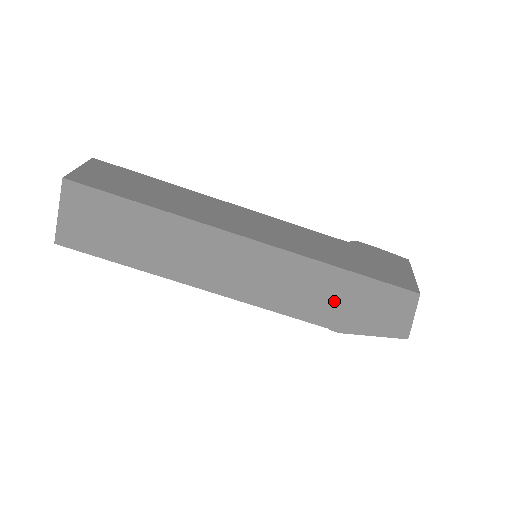
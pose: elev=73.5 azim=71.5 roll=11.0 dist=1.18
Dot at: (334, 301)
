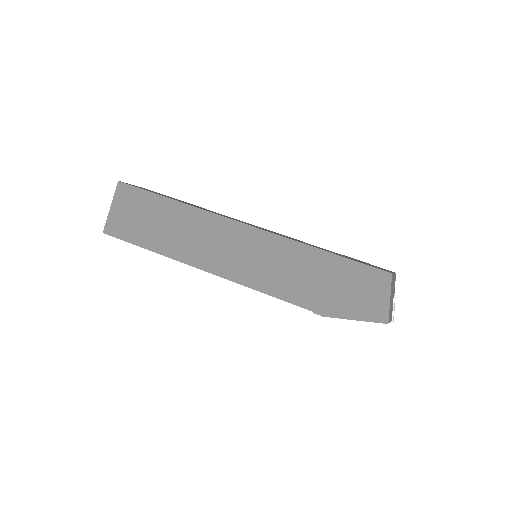
Dot at: (316, 282)
